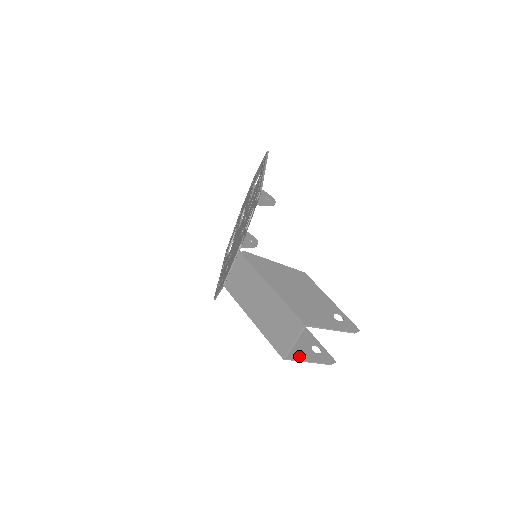
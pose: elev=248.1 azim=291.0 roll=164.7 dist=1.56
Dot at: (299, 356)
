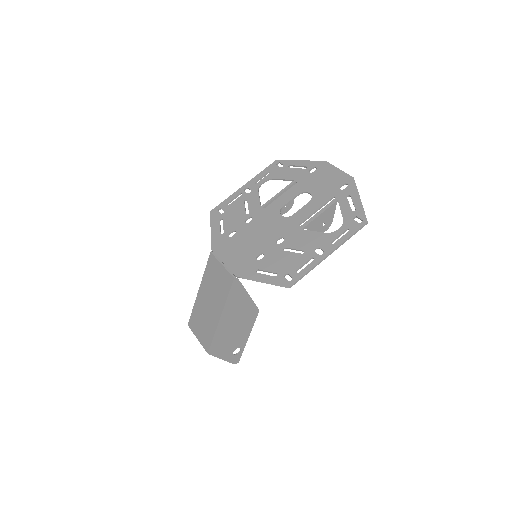
Dot at: occluded
